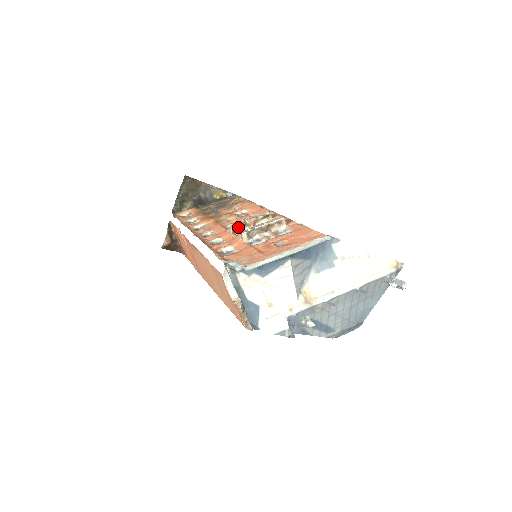
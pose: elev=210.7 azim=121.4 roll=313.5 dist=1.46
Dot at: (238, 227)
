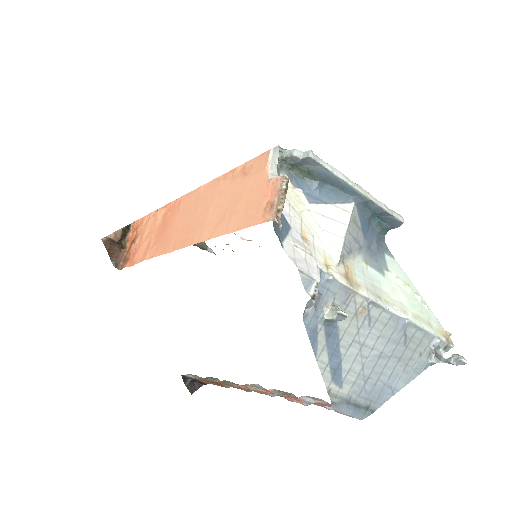
Dot at: occluded
